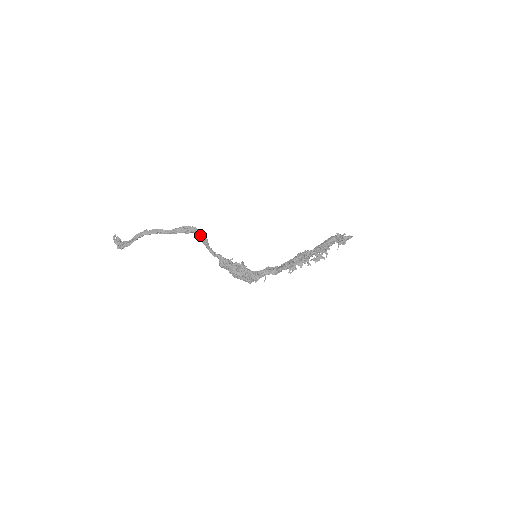
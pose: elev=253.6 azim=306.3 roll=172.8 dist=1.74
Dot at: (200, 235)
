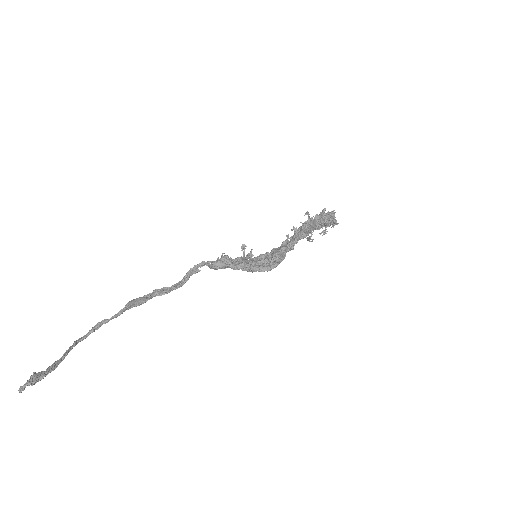
Dot at: (166, 290)
